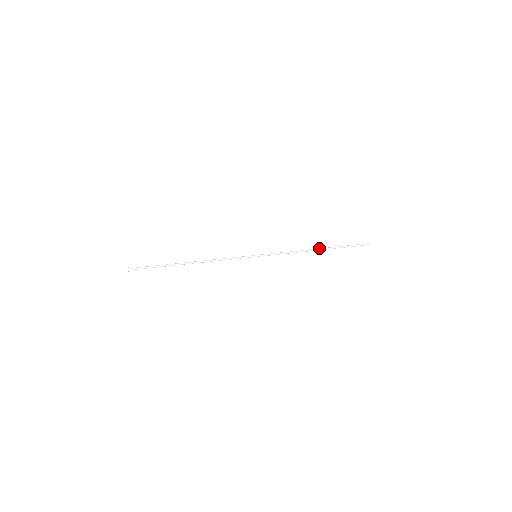
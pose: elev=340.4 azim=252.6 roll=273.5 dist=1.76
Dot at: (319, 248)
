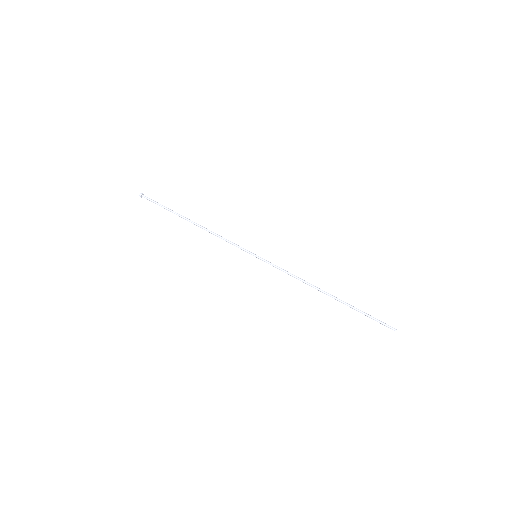
Dot at: occluded
